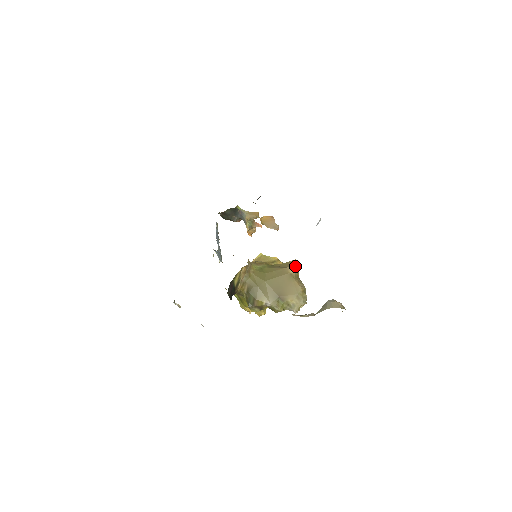
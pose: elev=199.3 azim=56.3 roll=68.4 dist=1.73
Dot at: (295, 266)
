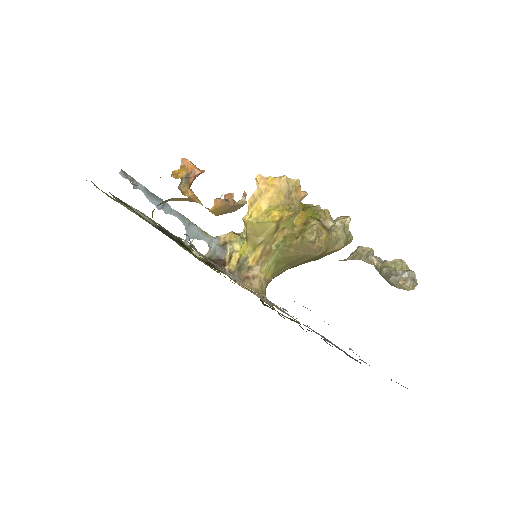
Dot at: (319, 249)
